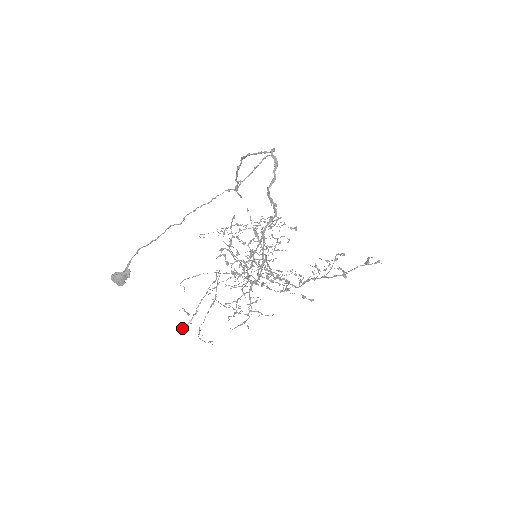
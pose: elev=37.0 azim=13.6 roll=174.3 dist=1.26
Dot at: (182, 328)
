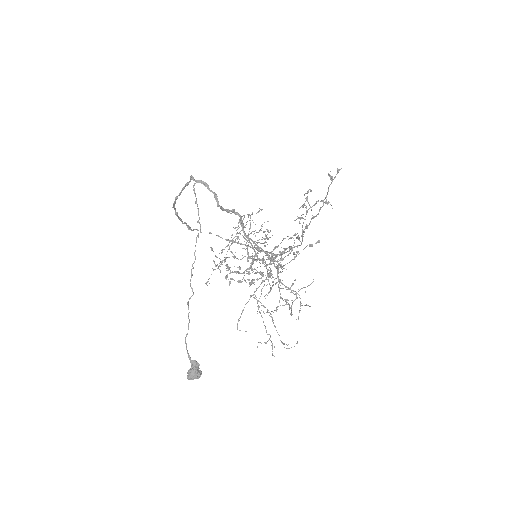
Dot at: (272, 355)
